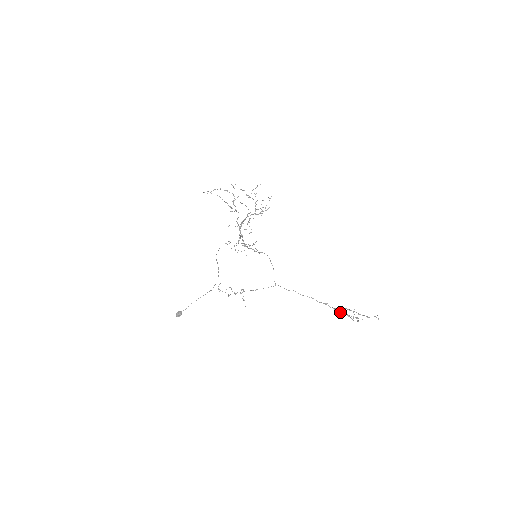
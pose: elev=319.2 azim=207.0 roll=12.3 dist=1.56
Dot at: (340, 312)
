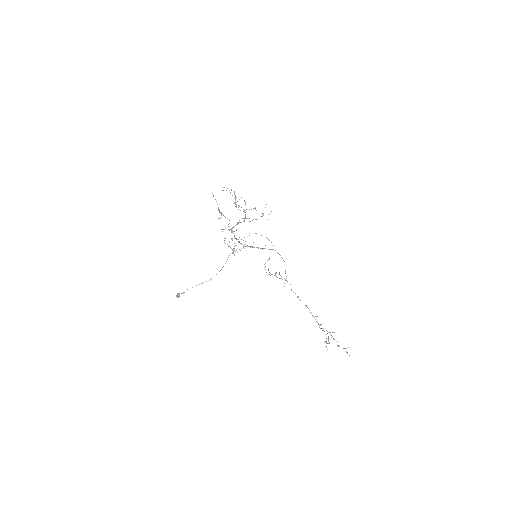
Dot at: (322, 330)
